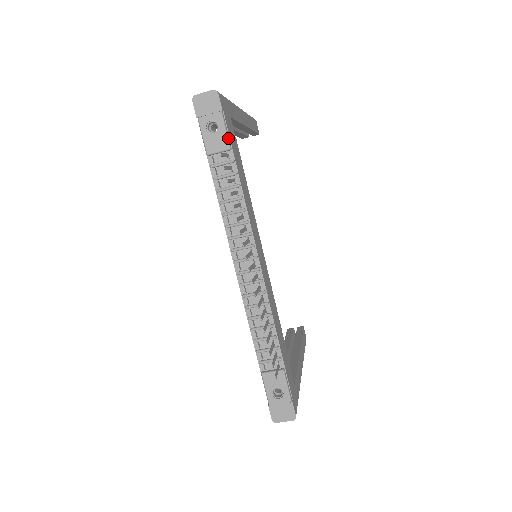
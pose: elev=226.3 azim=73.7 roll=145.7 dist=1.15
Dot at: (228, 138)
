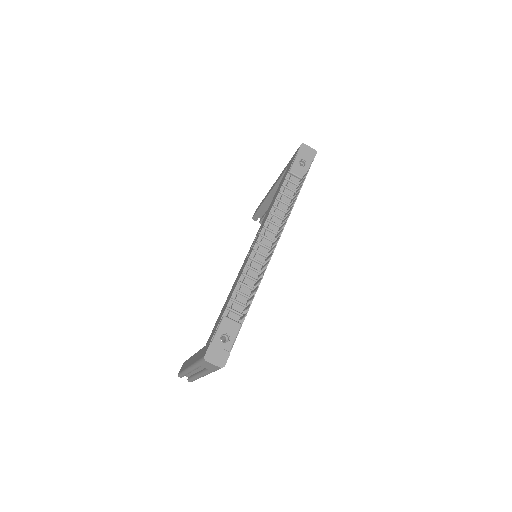
Dot at: occluded
